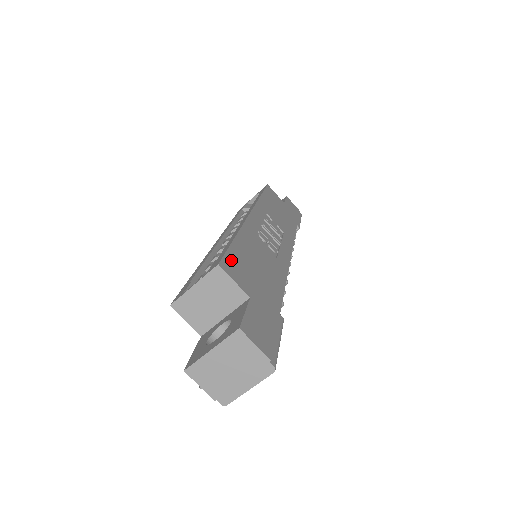
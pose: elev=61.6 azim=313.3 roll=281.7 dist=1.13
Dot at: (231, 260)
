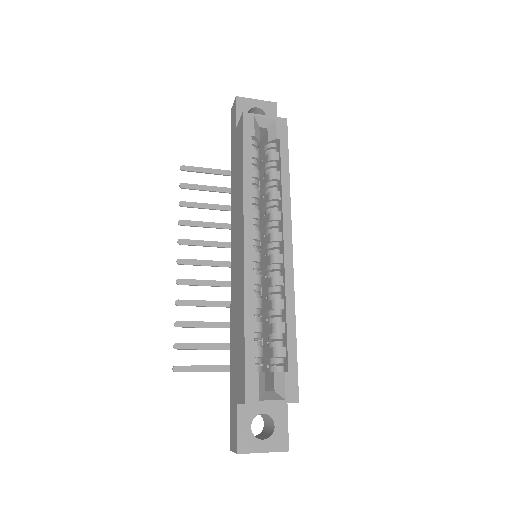
Dot at: (296, 378)
